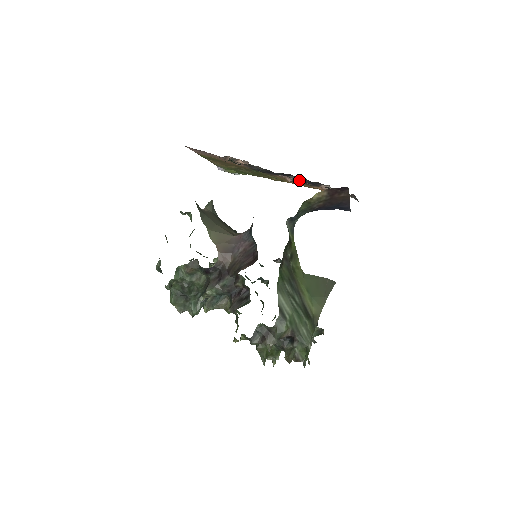
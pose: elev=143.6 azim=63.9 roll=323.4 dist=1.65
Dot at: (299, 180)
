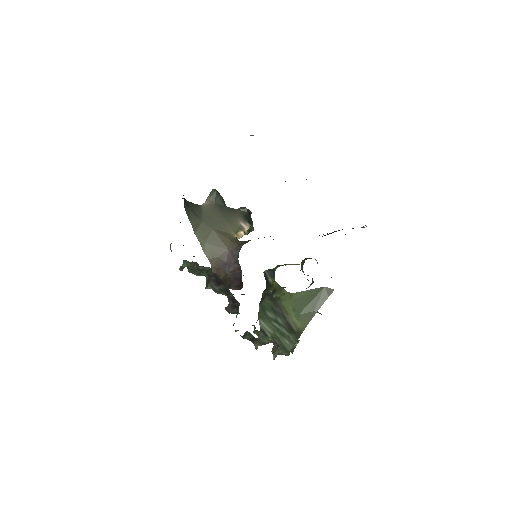
Dot at: occluded
